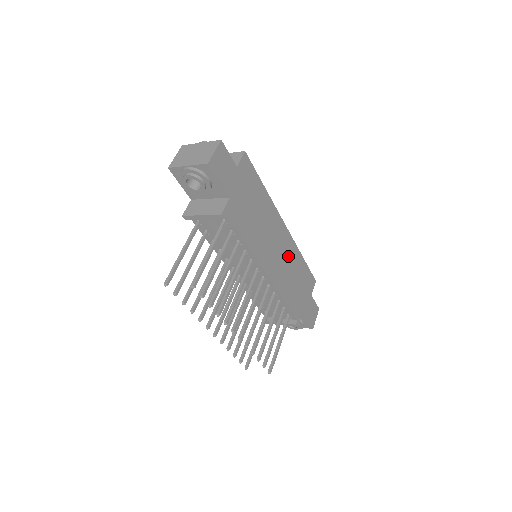
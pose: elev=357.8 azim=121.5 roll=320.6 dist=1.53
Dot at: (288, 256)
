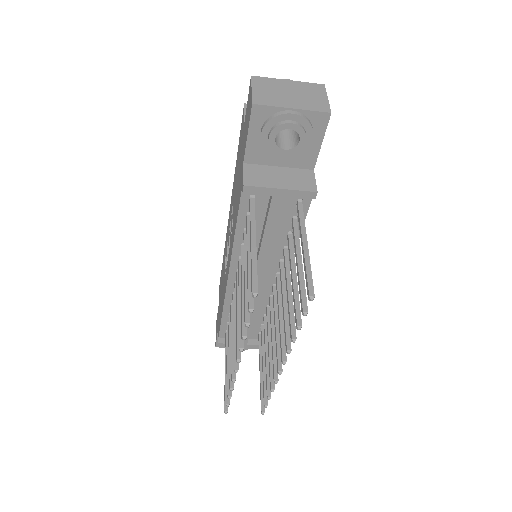
Dot at: occluded
